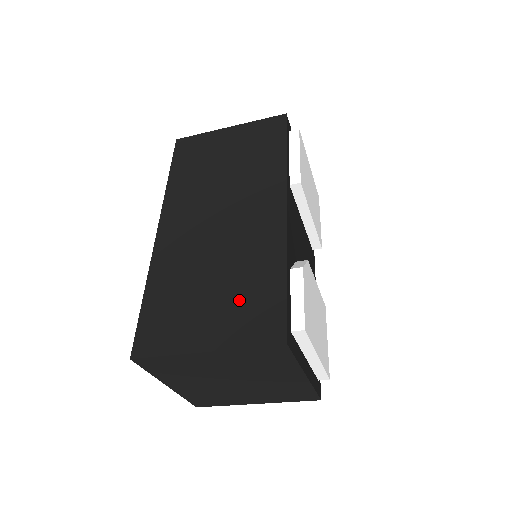
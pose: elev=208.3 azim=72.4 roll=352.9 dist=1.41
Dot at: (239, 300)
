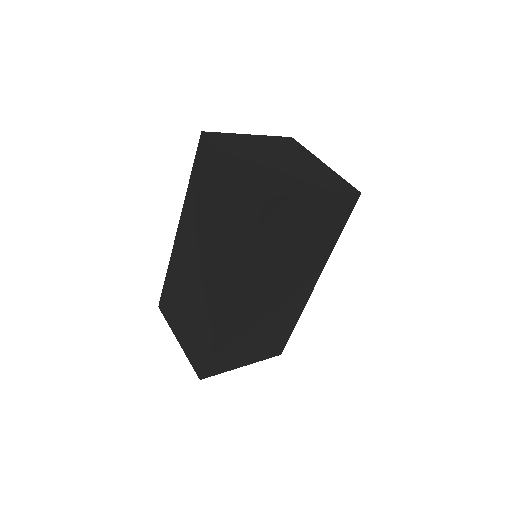
Dot at: (268, 341)
